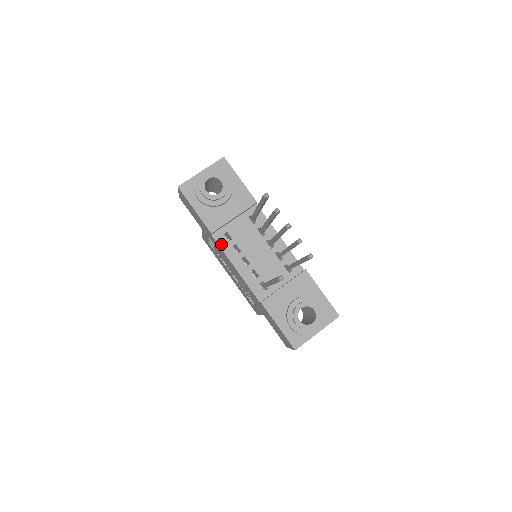
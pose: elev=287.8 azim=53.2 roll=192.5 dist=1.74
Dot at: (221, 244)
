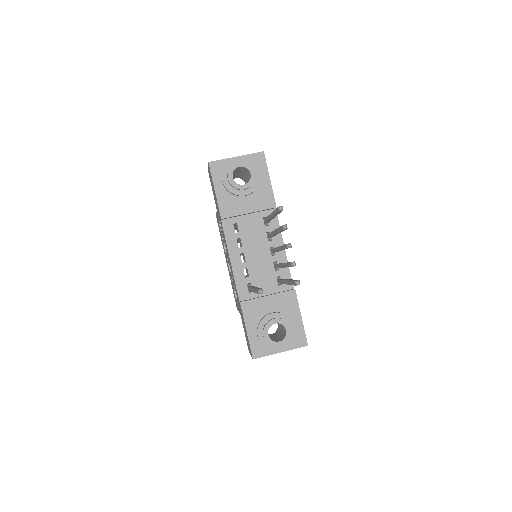
Dot at: (226, 232)
